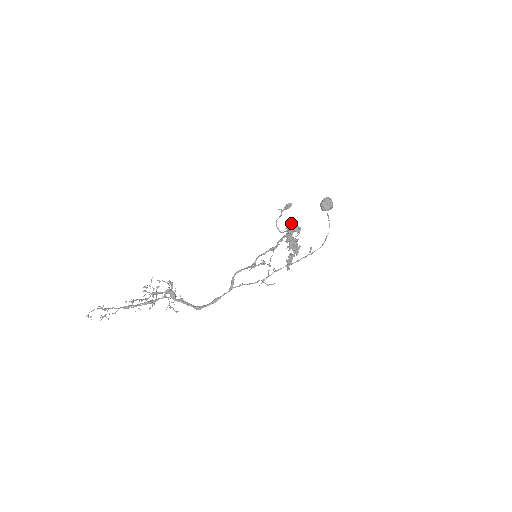
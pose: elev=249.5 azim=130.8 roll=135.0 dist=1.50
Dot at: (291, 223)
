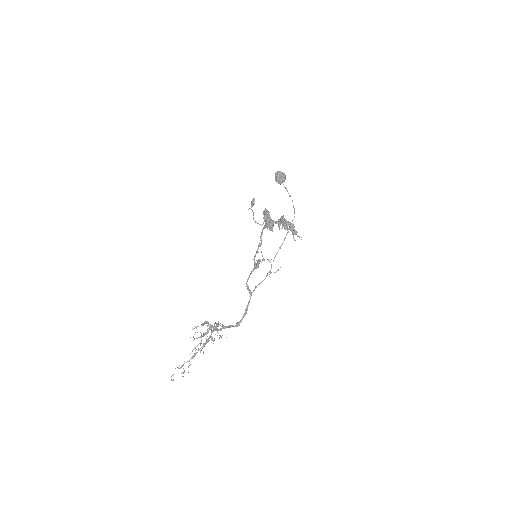
Dot at: (265, 212)
